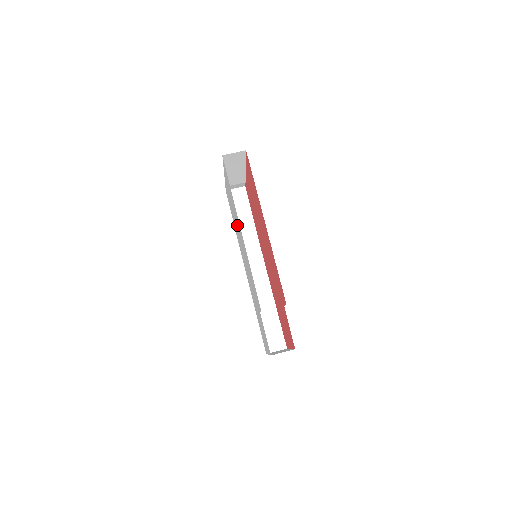
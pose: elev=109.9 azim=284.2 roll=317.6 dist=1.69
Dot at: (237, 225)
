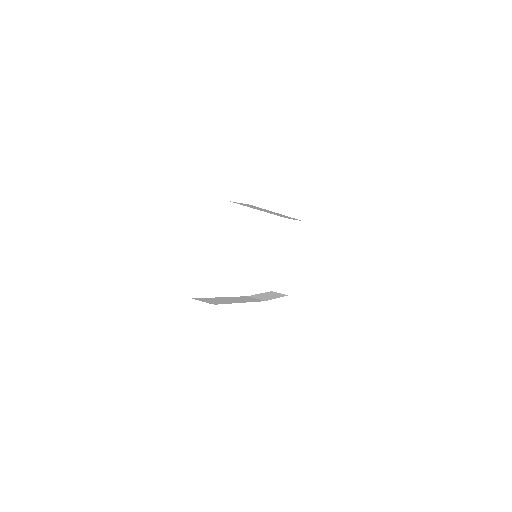
Dot at: occluded
